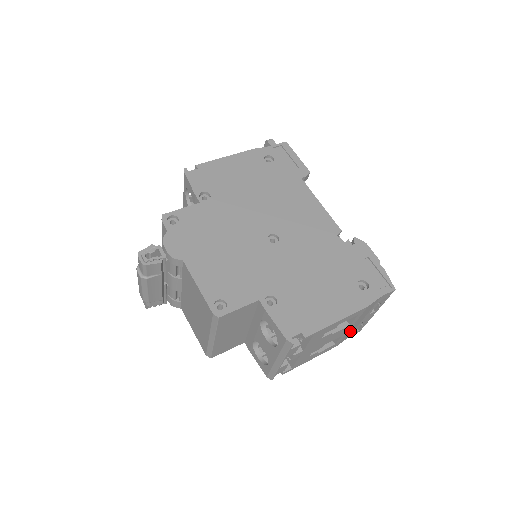
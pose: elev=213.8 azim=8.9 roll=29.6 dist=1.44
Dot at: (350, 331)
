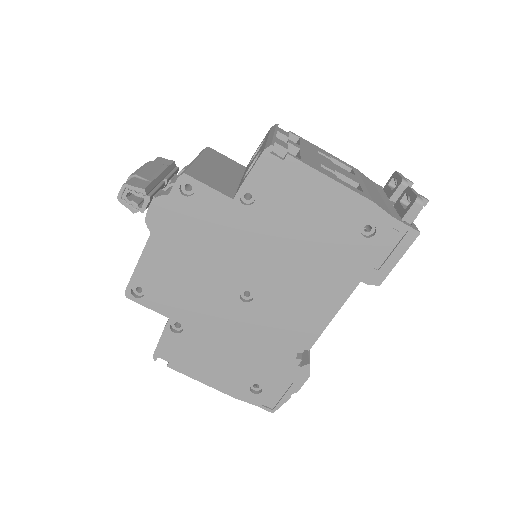
Dot at: occluded
